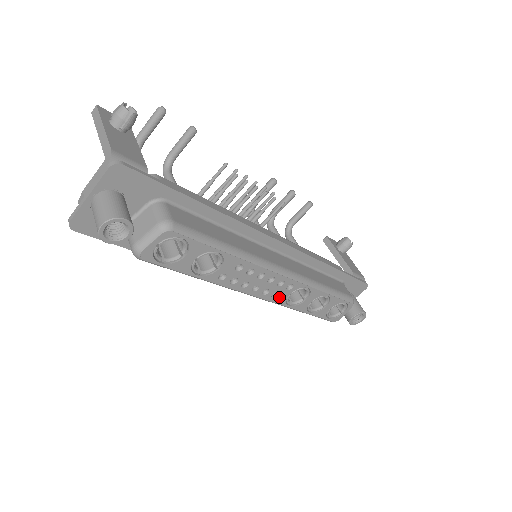
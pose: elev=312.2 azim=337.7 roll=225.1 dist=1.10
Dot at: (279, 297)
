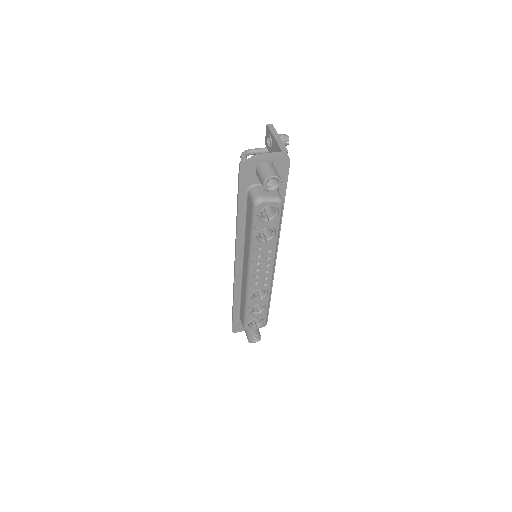
Dot at: (255, 286)
